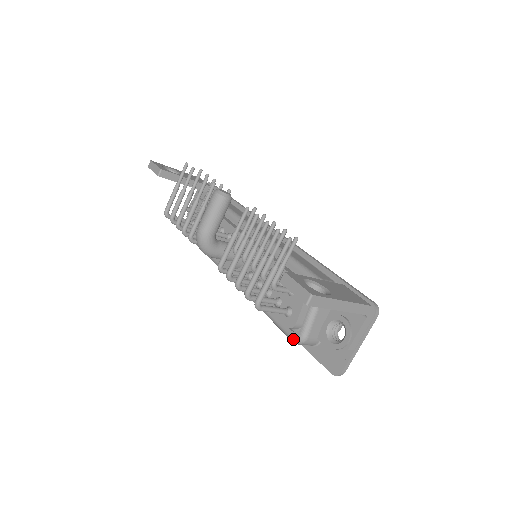
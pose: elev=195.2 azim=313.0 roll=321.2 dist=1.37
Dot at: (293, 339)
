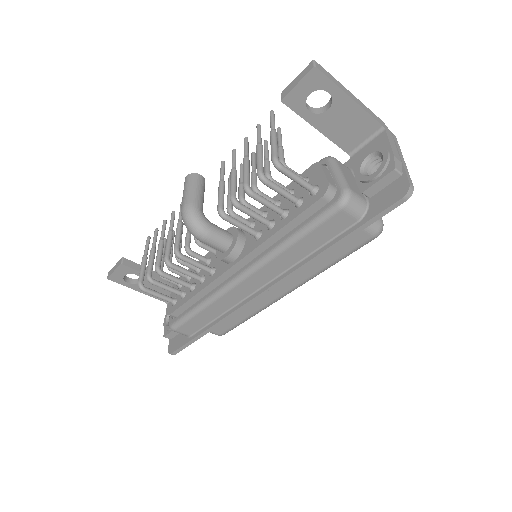
Dot at: (337, 201)
